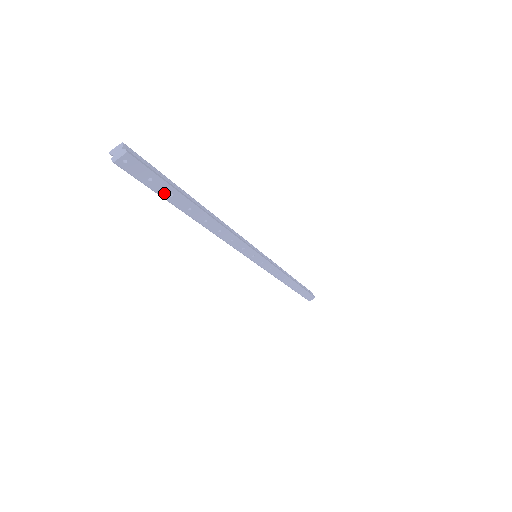
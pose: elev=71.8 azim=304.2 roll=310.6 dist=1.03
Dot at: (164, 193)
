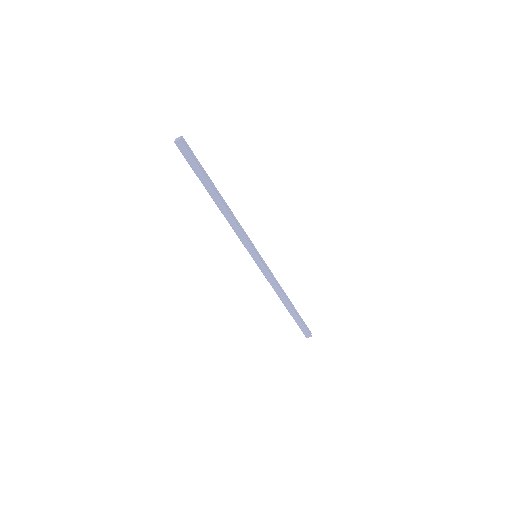
Dot at: (197, 172)
